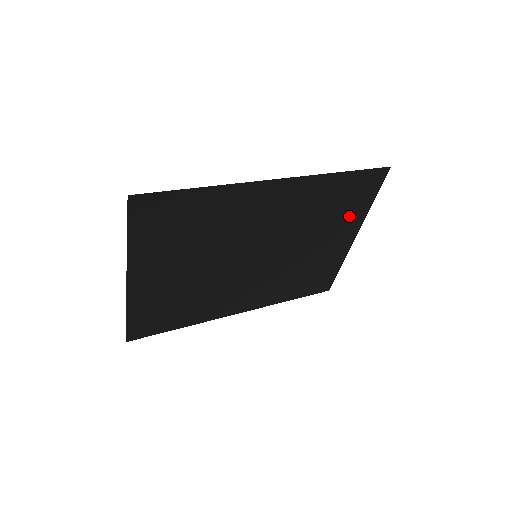
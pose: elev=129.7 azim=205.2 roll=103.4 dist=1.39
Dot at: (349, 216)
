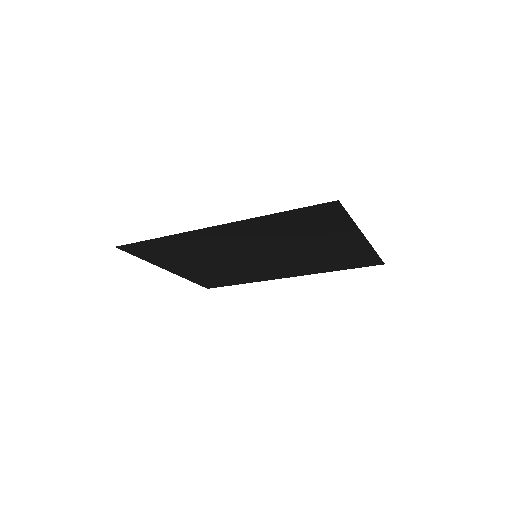
Dot at: (332, 230)
